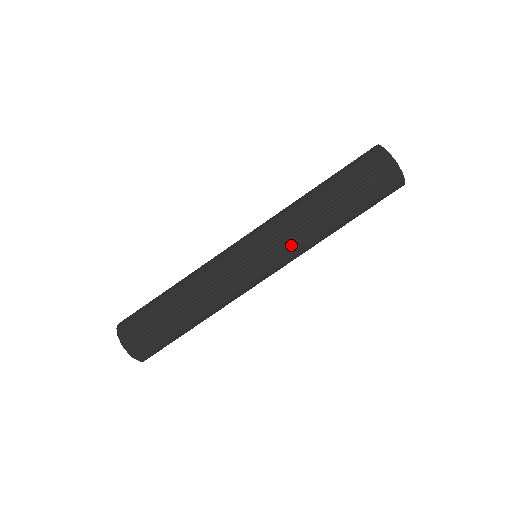
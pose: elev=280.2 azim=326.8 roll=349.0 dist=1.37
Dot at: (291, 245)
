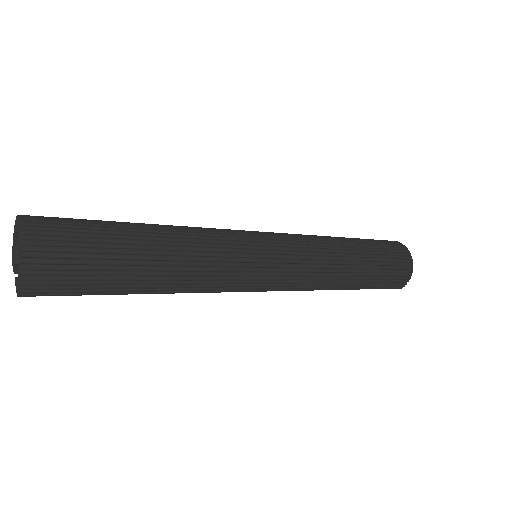
Dot at: (307, 249)
